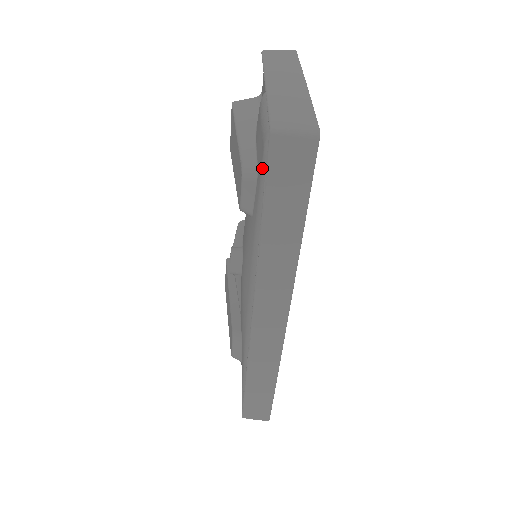
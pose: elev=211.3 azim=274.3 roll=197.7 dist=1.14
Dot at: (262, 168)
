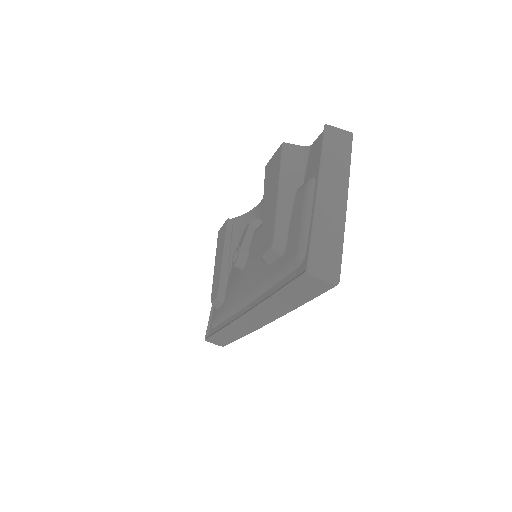
Dot at: (289, 263)
